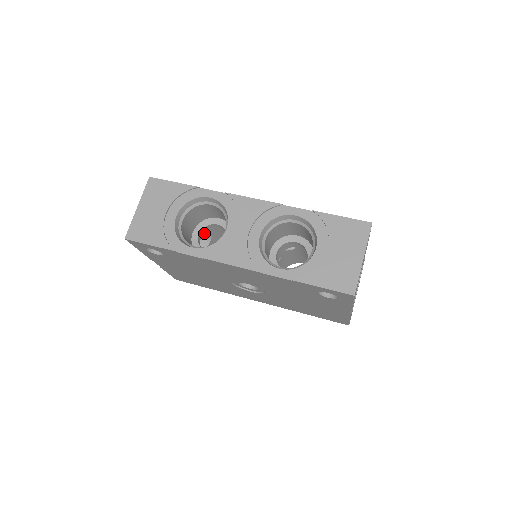
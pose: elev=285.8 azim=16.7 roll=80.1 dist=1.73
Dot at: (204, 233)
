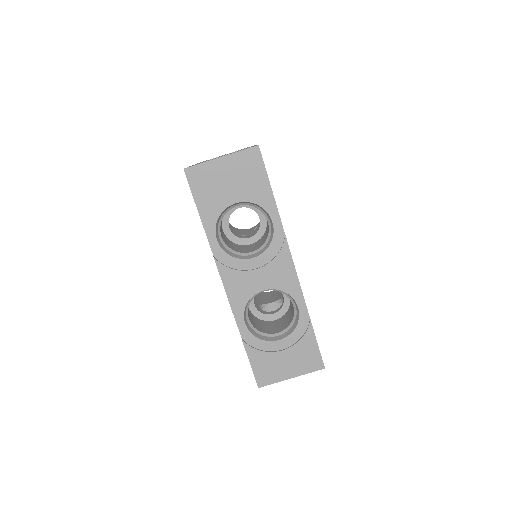
Dot at: occluded
